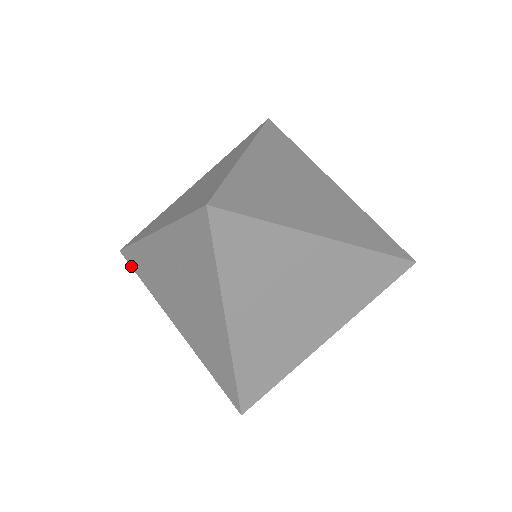
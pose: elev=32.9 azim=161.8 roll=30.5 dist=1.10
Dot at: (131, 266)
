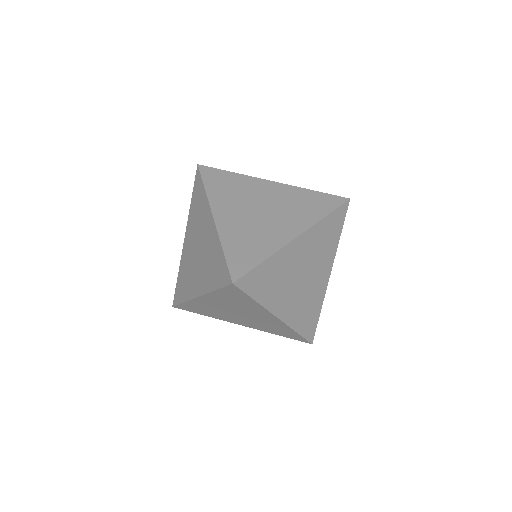
Dot at: (195, 181)
